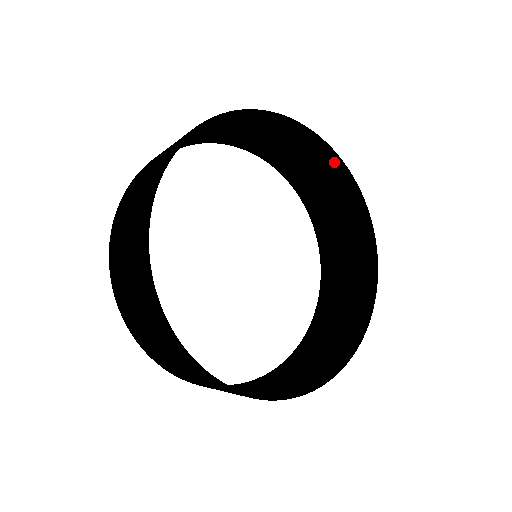
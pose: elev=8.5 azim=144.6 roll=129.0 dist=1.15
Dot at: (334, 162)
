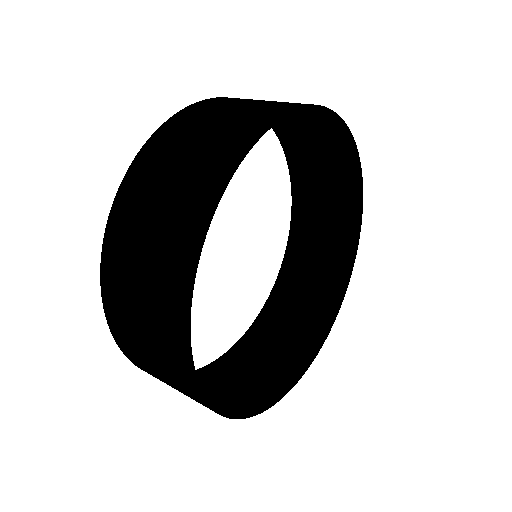
Dot at: (353, 229)
